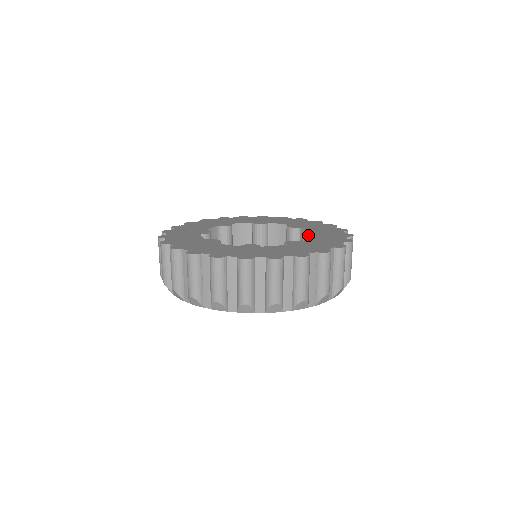
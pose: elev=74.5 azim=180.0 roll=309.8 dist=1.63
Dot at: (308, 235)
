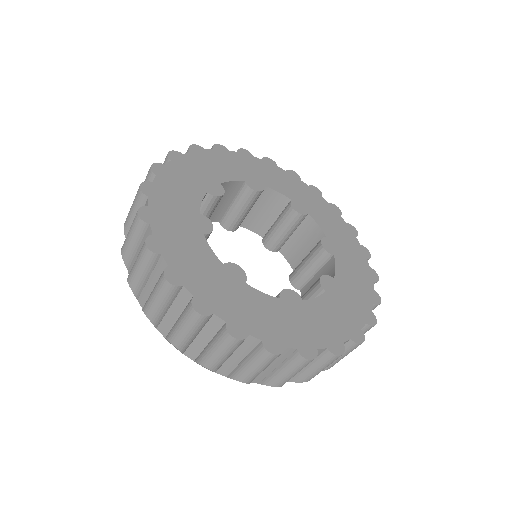
Dot at: (330, 251)
